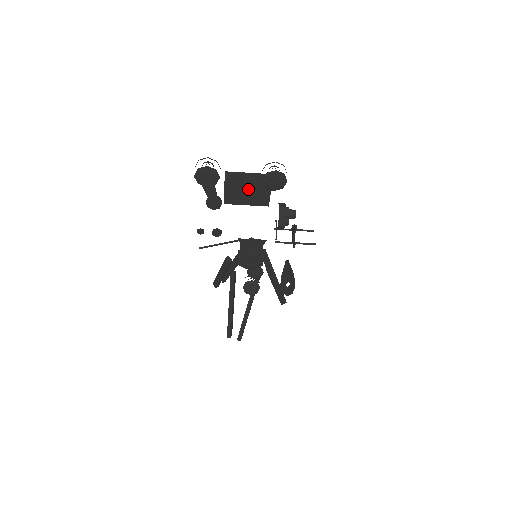
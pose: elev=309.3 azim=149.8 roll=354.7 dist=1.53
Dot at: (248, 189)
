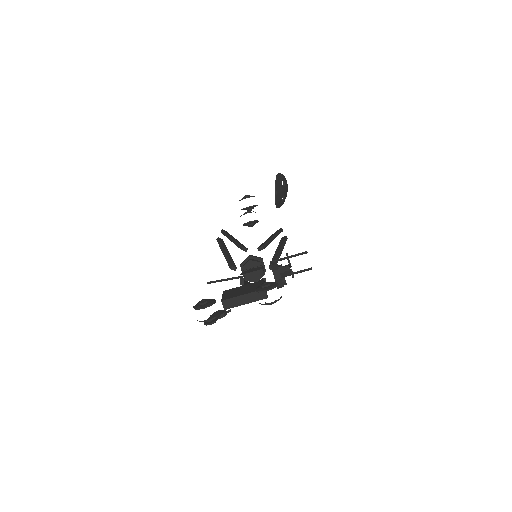
Dot at: occluded
